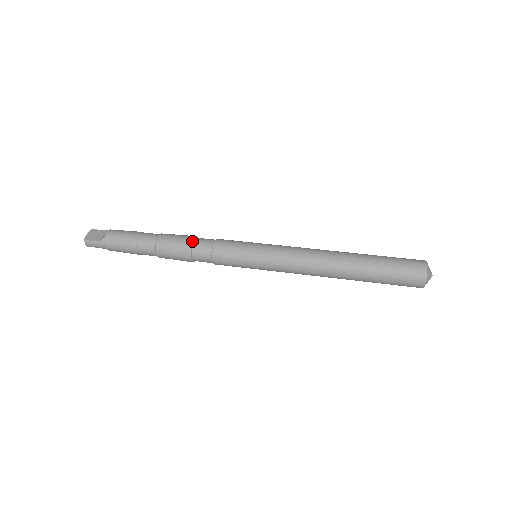
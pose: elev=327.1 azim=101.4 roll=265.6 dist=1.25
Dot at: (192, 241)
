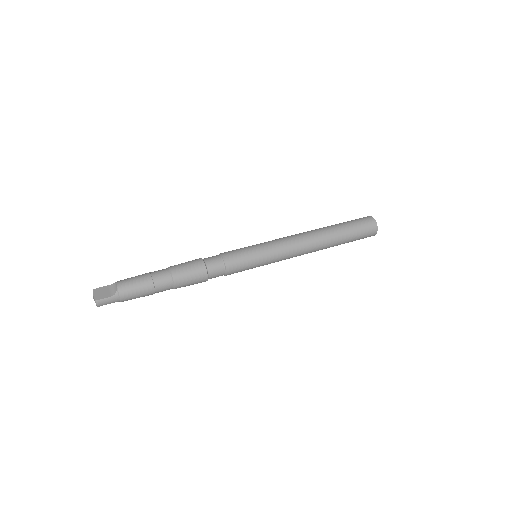
Dot at: (204, 262)
